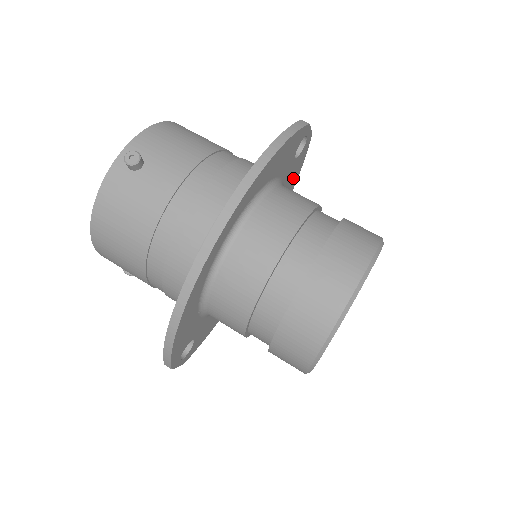
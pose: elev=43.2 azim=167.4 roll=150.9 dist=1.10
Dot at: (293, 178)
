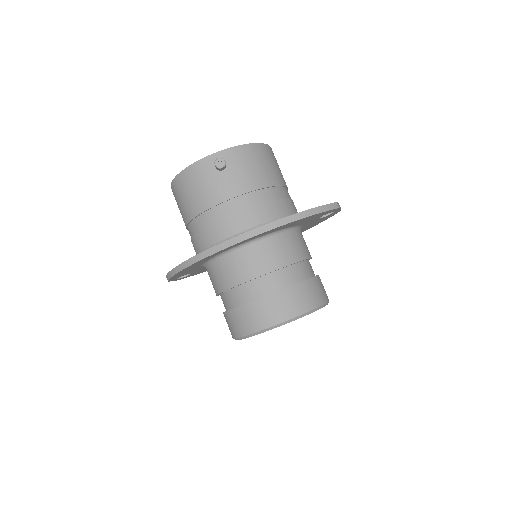
Dot at: (315, 223)
